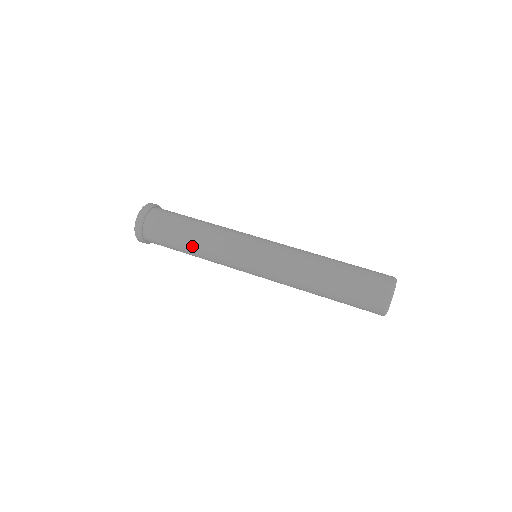
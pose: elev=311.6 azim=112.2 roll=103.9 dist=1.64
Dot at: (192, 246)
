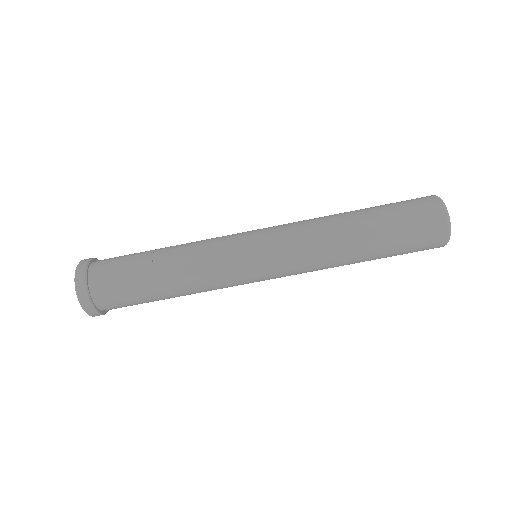
Dot at: (171, 285)
